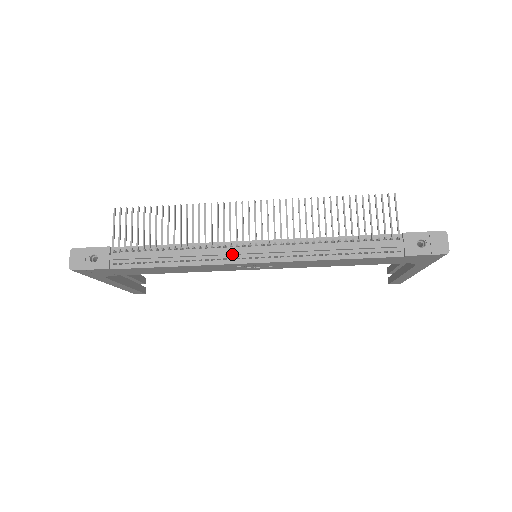
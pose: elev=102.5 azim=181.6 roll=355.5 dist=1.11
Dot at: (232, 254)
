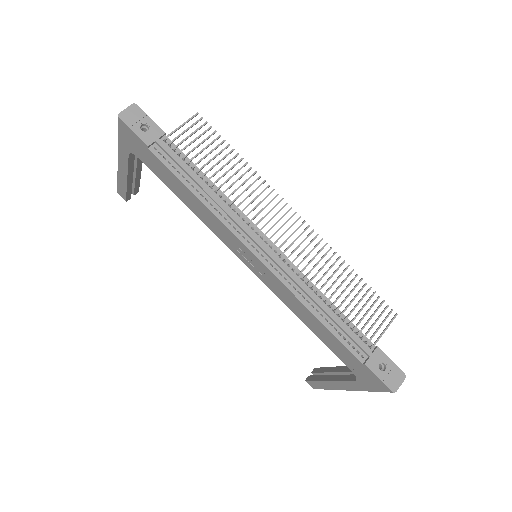
Dot at: (248, 234)
